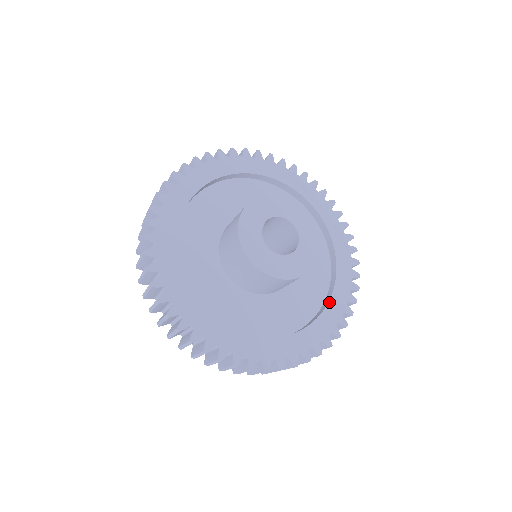
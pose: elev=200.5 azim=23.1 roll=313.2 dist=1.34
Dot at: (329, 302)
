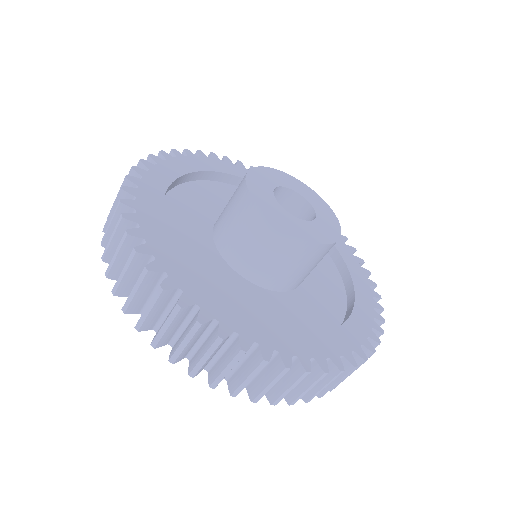
Dot at: (336, 329)
